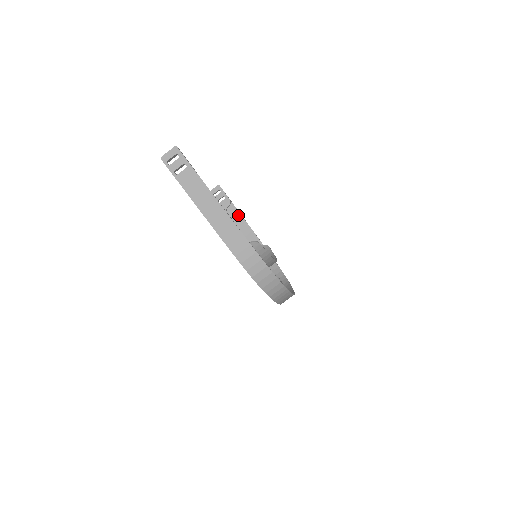
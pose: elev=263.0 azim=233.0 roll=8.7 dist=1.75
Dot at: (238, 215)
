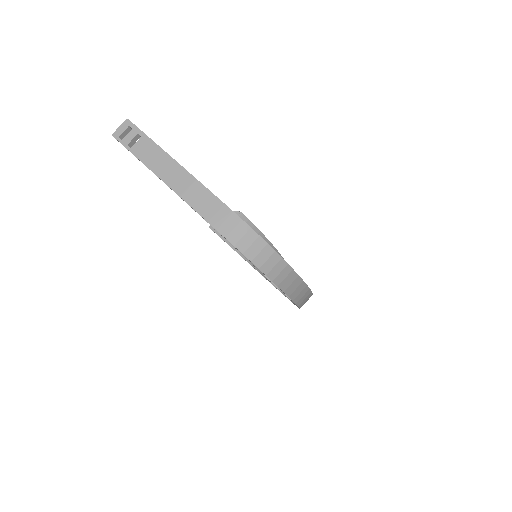
Dot at: occluded
